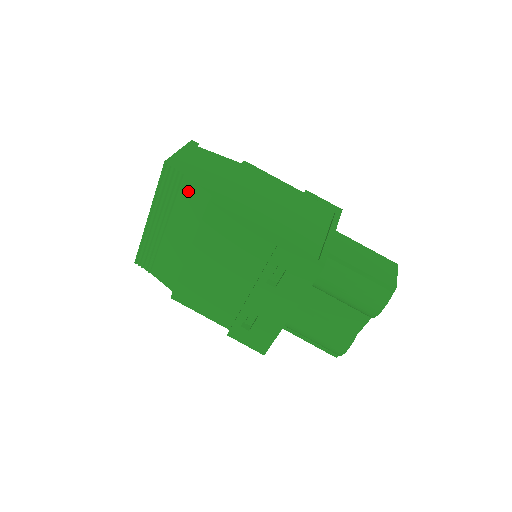
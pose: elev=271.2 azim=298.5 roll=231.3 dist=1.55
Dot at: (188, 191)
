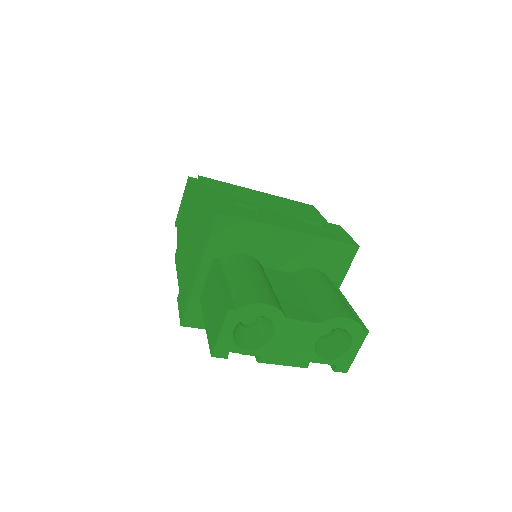
Dot at: occluded
